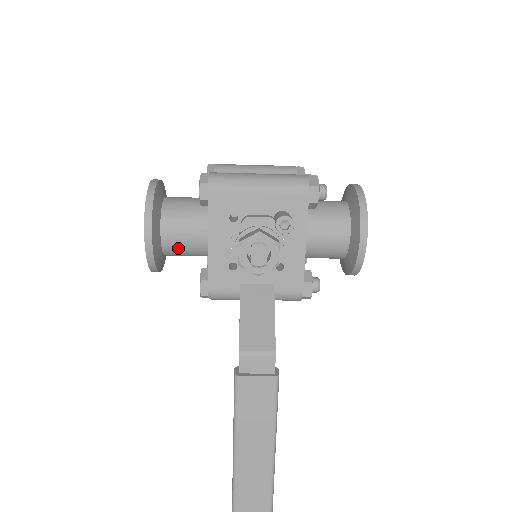
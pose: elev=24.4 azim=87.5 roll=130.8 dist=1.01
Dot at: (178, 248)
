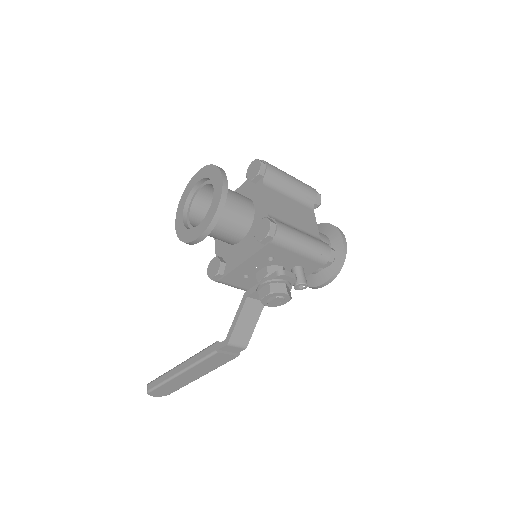
Dot at: (210, 236)
